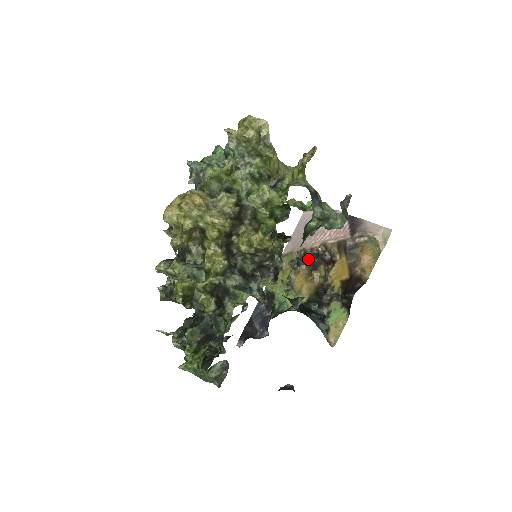
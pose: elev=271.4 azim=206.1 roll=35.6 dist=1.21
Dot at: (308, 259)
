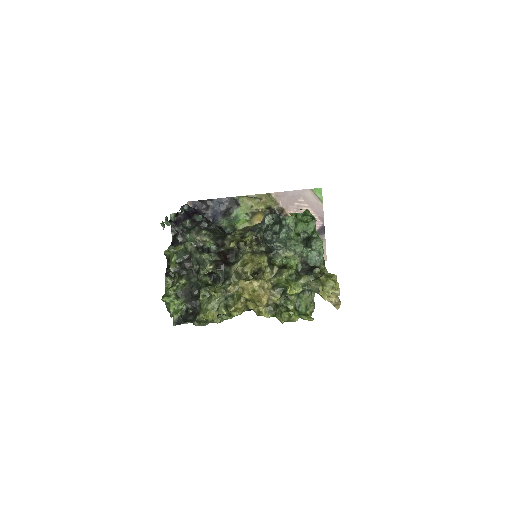
Dot at: occluded
